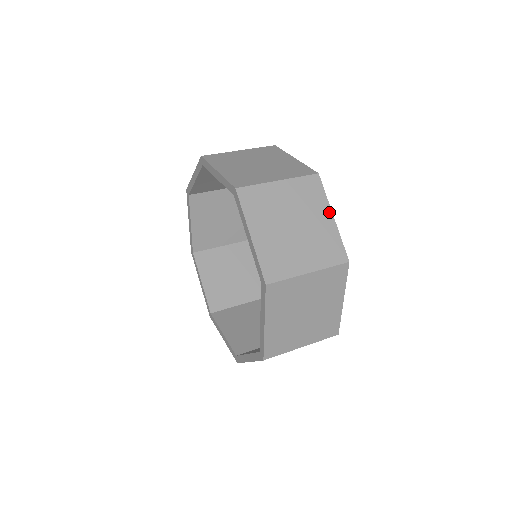
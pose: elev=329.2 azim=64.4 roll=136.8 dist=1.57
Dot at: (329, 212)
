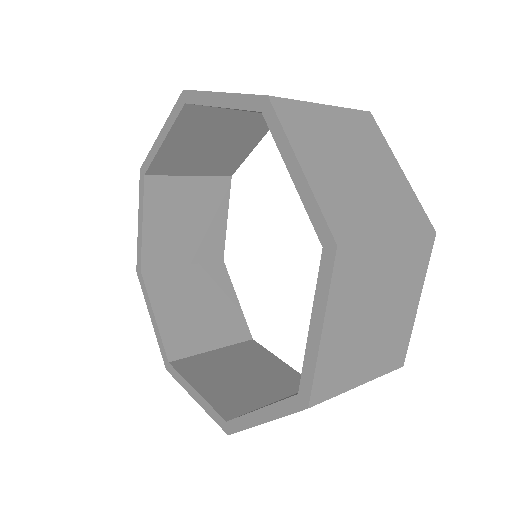
Dot at: (418, 295)
